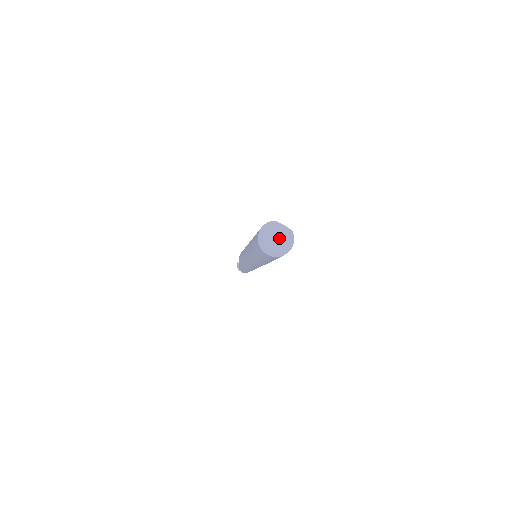
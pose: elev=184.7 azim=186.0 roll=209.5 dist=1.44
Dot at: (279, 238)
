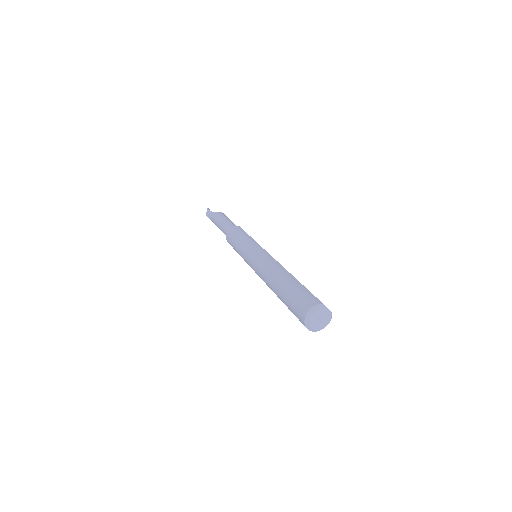
Dot at: (322, 320)
